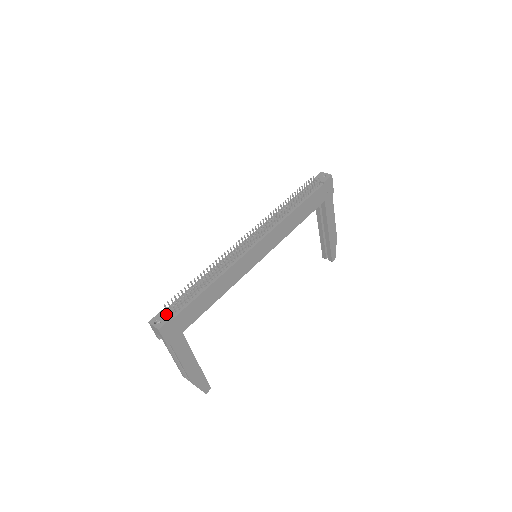
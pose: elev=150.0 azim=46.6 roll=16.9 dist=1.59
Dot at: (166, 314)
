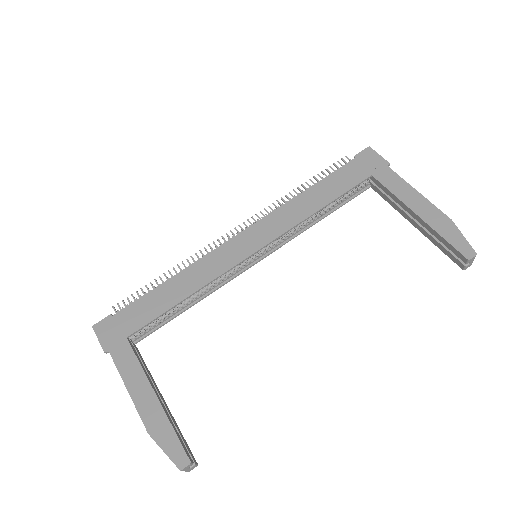
Dot at: occluded
